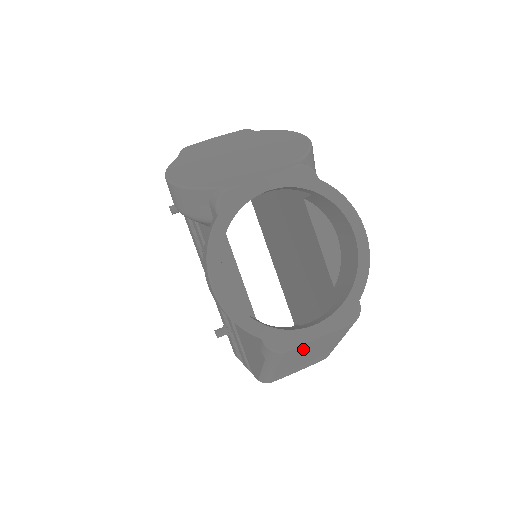
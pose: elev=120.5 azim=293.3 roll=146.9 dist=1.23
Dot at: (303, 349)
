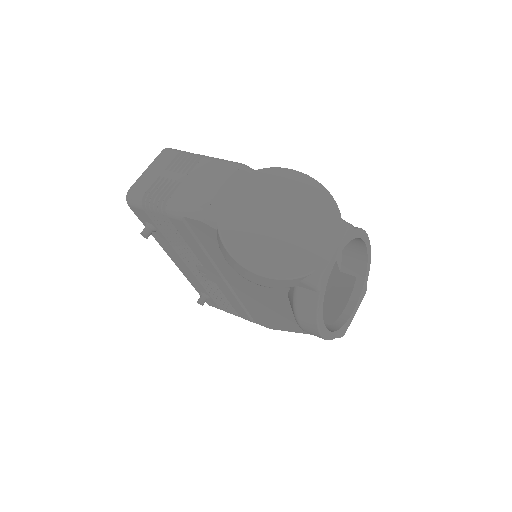
Dot at: occluded
